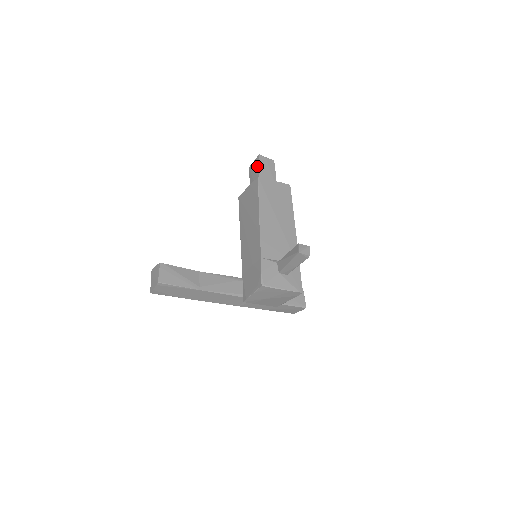
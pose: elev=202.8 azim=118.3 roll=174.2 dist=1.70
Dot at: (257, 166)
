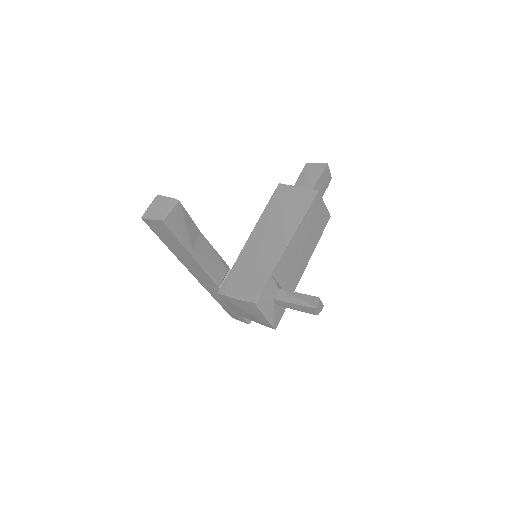
Dot at: (319, 173)
